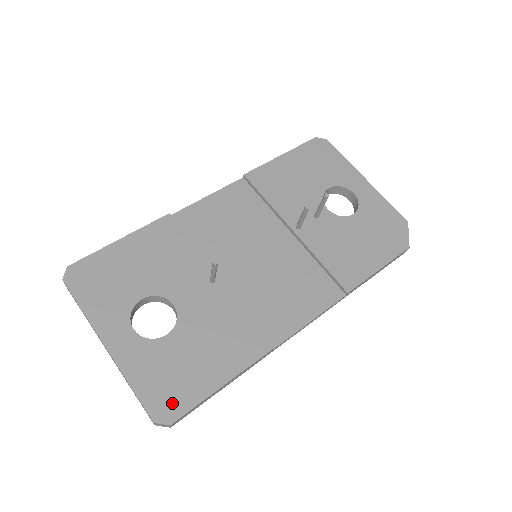
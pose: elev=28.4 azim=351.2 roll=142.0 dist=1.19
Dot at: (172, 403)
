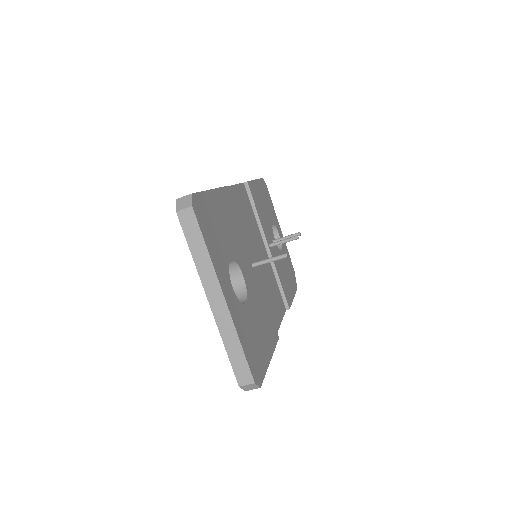
Dot at: (258, 368)
